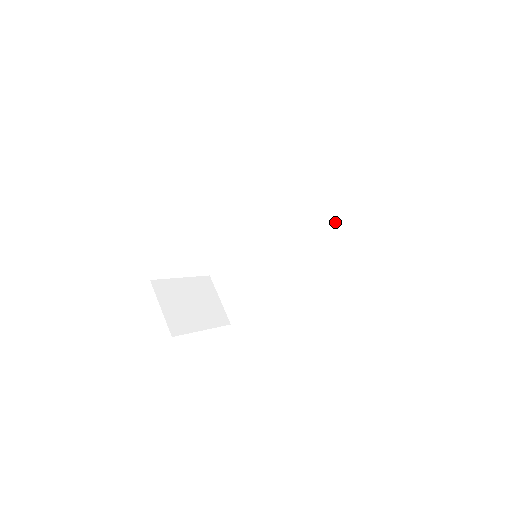
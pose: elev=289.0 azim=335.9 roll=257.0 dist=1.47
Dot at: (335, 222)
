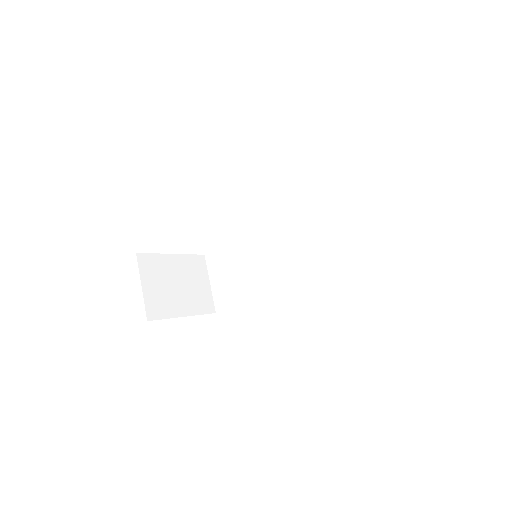
Dot at: (352, 238)
